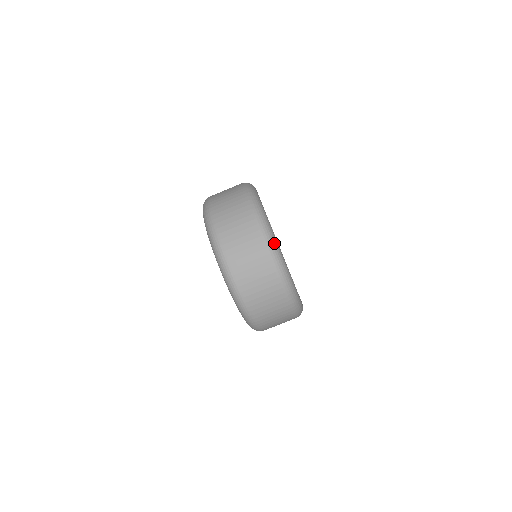
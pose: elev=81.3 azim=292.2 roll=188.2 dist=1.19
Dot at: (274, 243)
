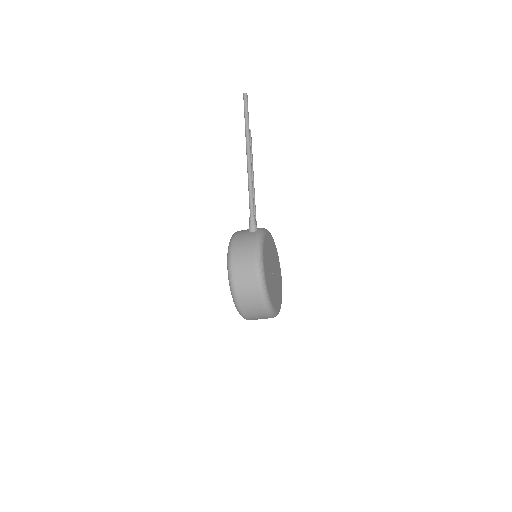
Dot at: (274, 314)
